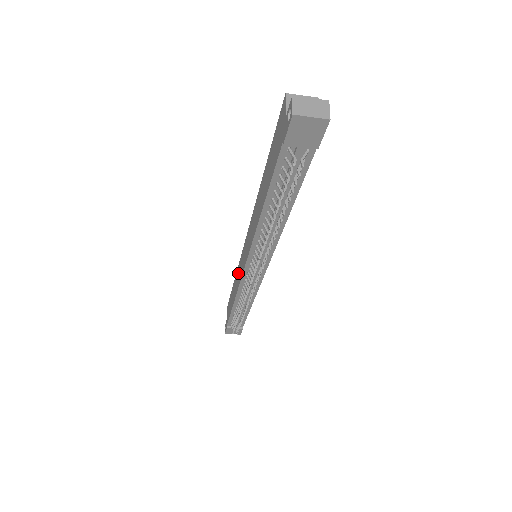
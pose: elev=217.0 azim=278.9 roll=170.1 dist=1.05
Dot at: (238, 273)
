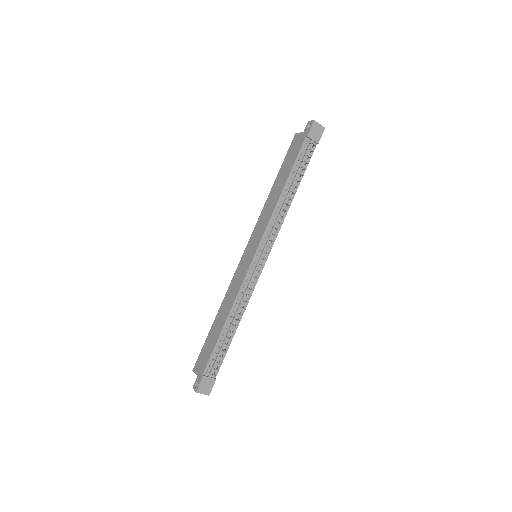
Dot at: (232, 288)
